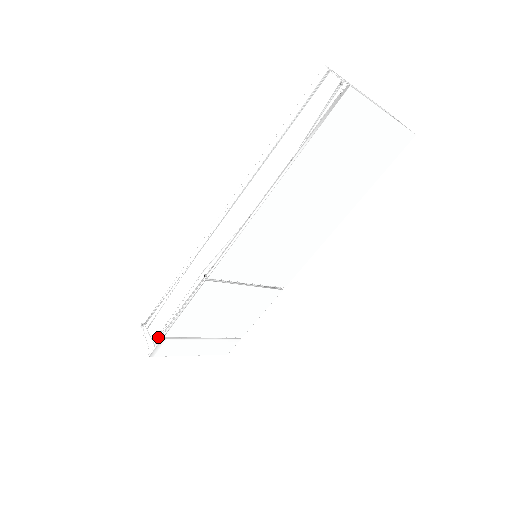
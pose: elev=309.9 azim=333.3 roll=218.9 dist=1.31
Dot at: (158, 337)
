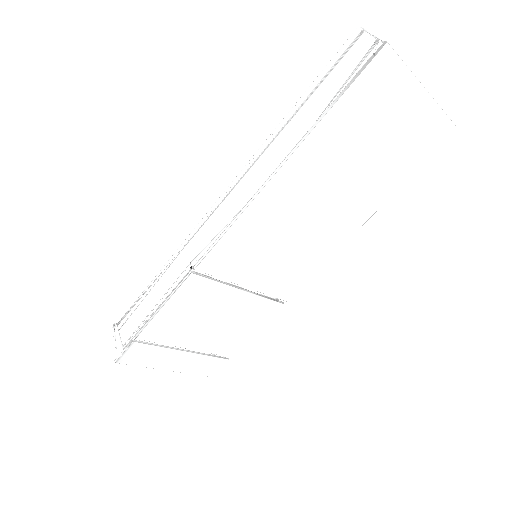
Dot at: (129, 340)
